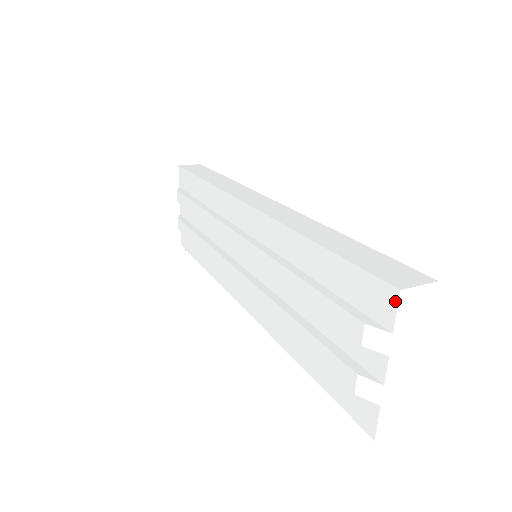
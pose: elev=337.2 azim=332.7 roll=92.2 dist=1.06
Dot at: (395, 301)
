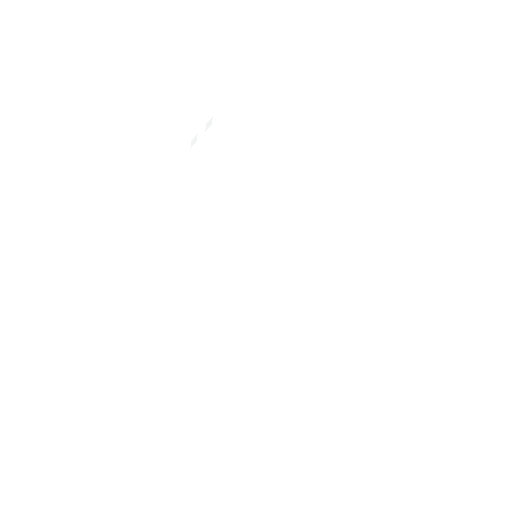
Dot at: (339, 403)
